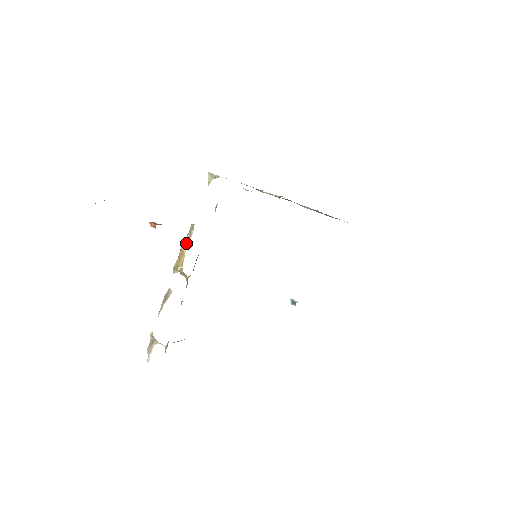
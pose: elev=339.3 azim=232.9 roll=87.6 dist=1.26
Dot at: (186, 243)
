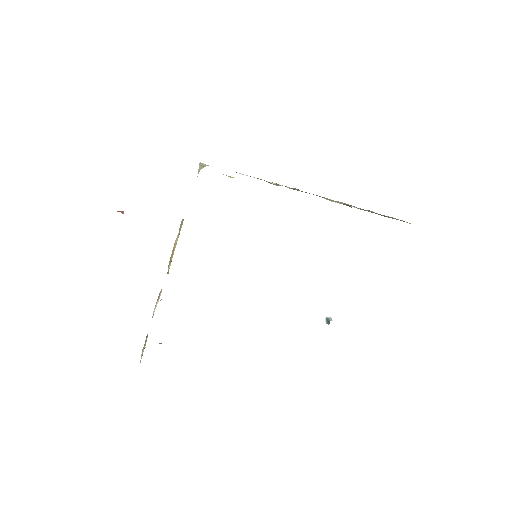
Dot at: (177, 239)
